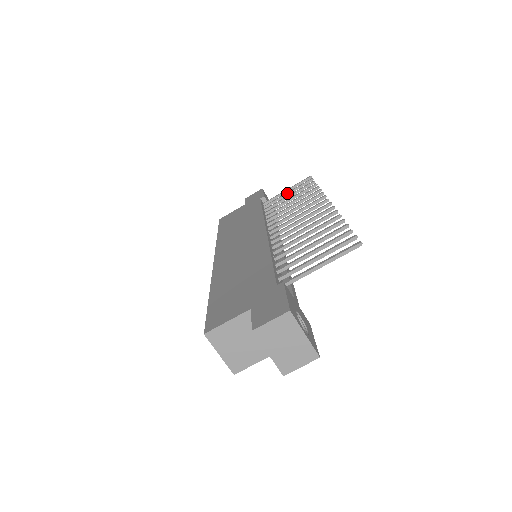
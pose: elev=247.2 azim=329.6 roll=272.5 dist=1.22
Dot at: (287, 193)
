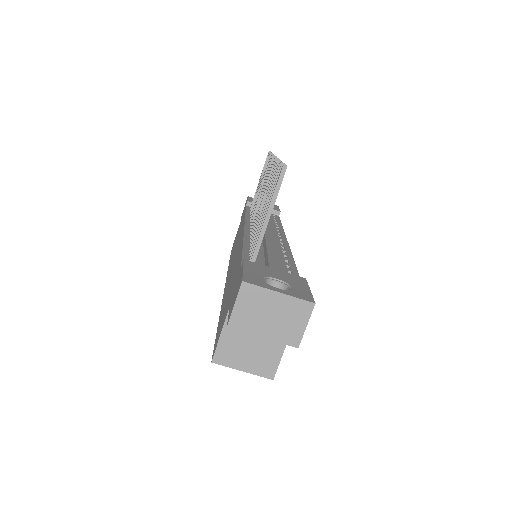
Dot at: (259, 182)
